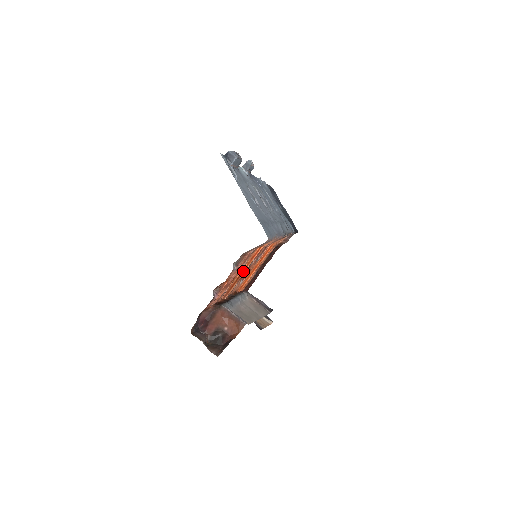
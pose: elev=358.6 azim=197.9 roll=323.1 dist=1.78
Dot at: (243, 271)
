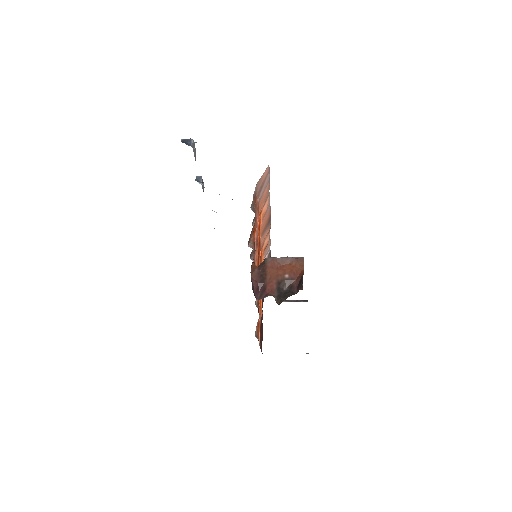
Dot at: (259, 244)
